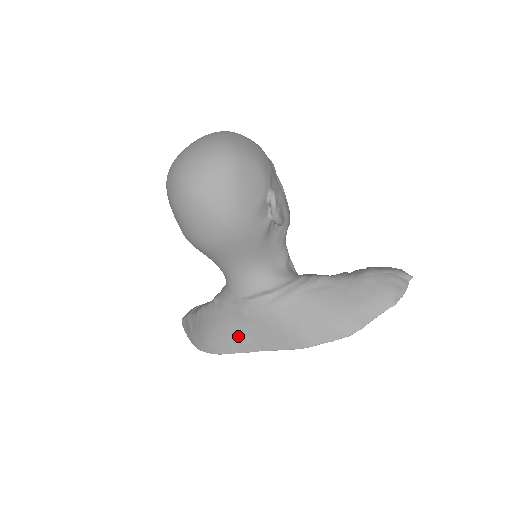
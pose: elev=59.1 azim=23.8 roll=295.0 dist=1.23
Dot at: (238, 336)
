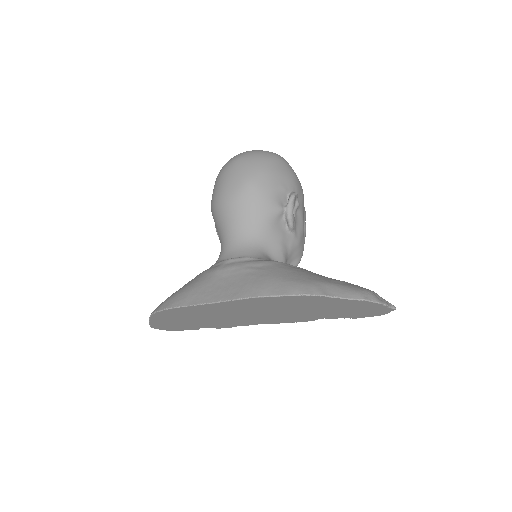
Dot at: (199, 289)
